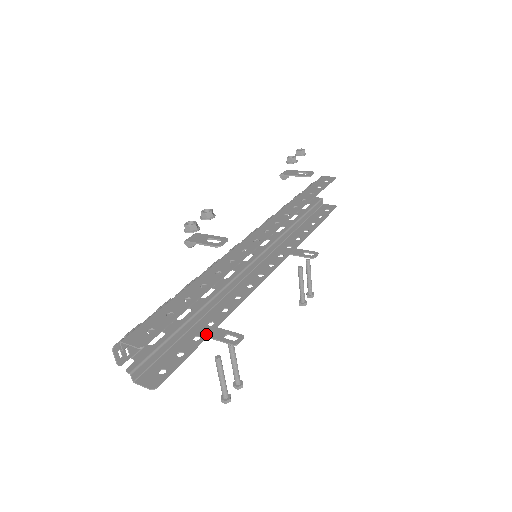
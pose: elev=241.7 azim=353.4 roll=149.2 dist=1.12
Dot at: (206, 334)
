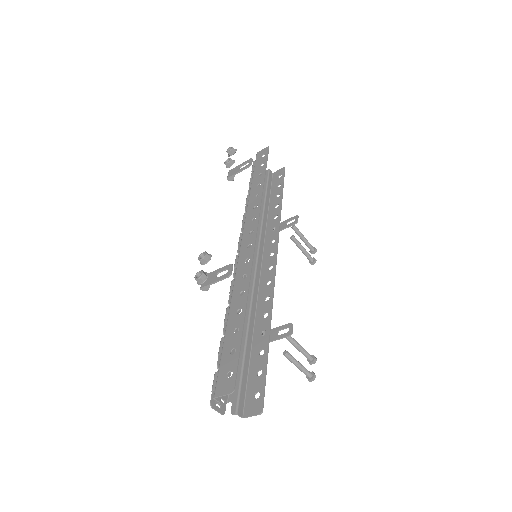
Dot at: (266, 344)
